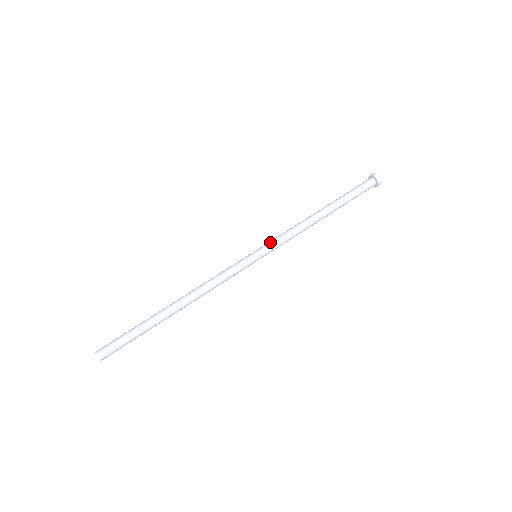
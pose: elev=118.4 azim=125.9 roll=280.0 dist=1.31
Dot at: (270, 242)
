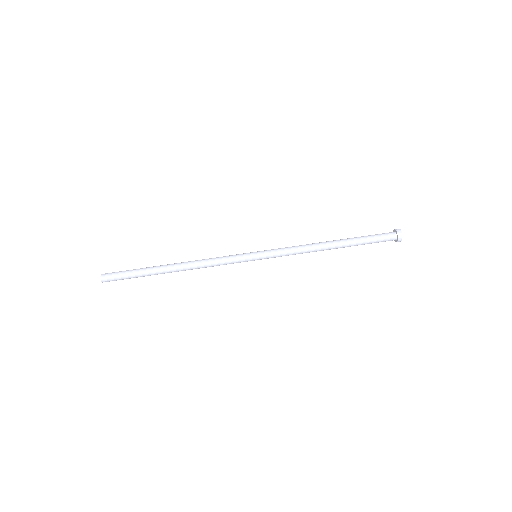
Dot at: (273, 254)
